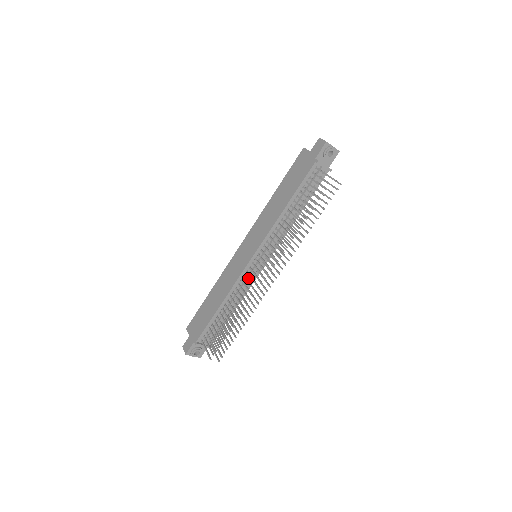
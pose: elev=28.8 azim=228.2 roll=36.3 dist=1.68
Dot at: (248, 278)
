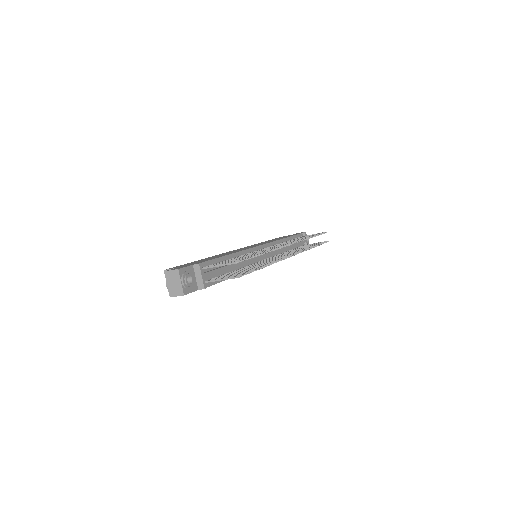
Dot at: occluded
